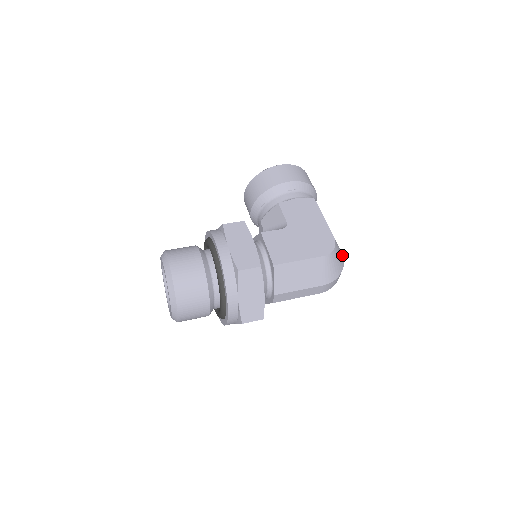
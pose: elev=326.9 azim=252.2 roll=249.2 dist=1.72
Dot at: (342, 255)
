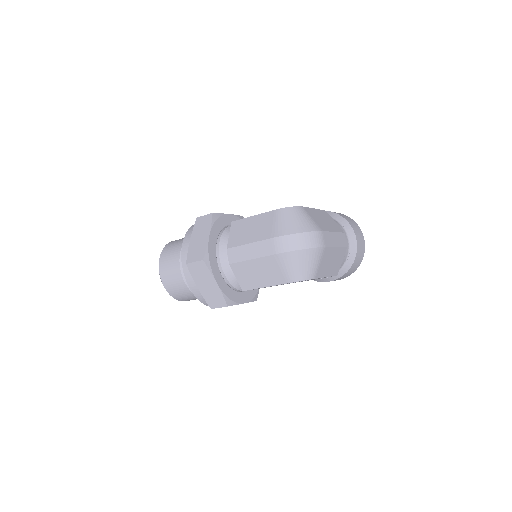
Dot at: (317, 229)
